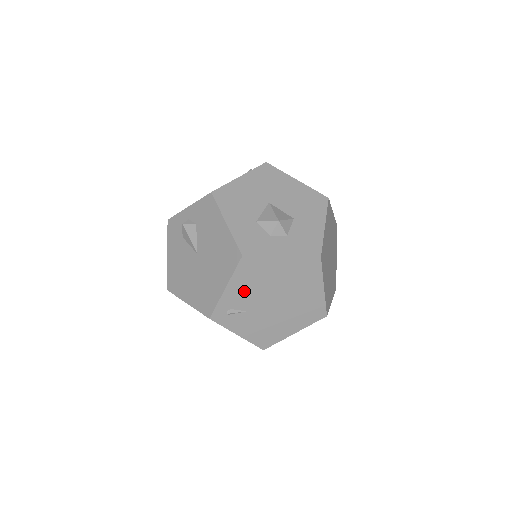
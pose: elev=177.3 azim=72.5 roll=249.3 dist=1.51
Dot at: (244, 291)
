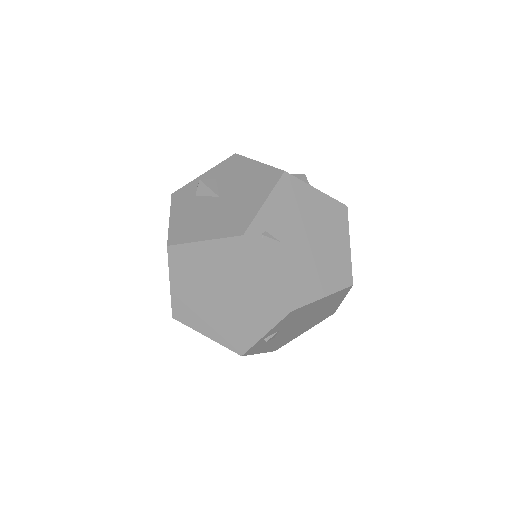
Dot at: (281, 214)
